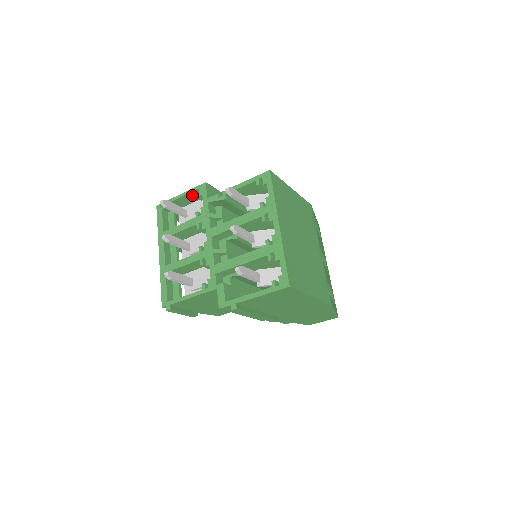
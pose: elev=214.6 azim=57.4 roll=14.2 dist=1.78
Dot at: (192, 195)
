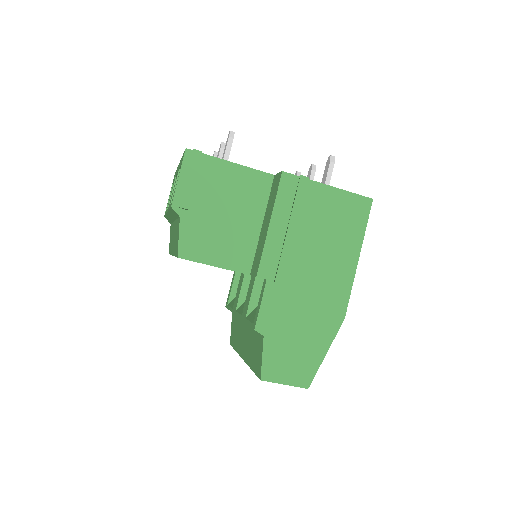
Dot at: occluded
